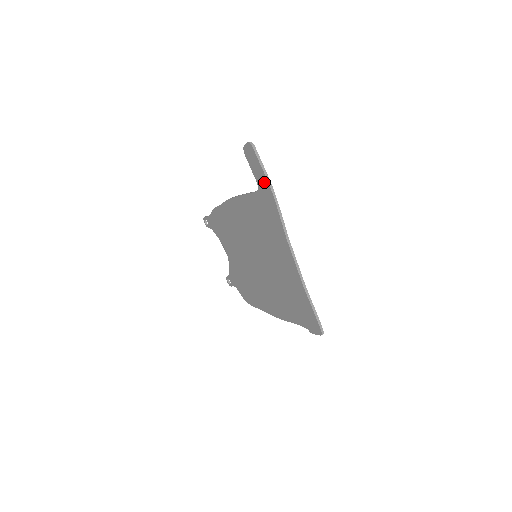
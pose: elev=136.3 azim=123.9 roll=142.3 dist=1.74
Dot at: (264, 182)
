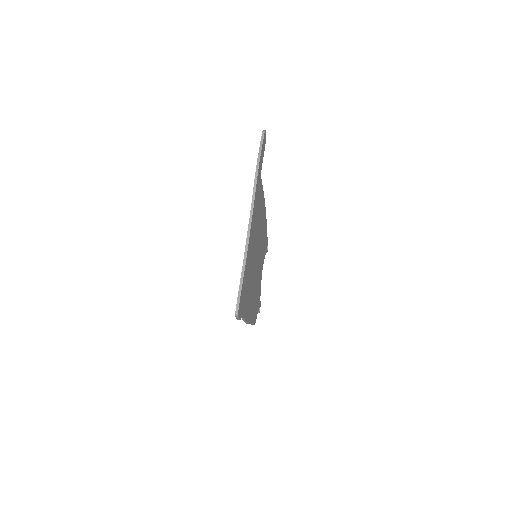
Dot at: occluded
